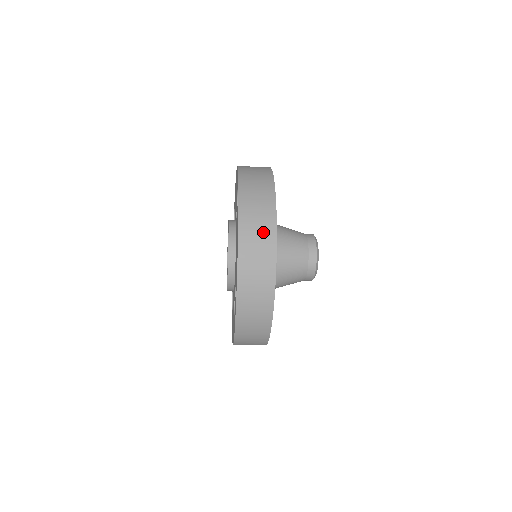
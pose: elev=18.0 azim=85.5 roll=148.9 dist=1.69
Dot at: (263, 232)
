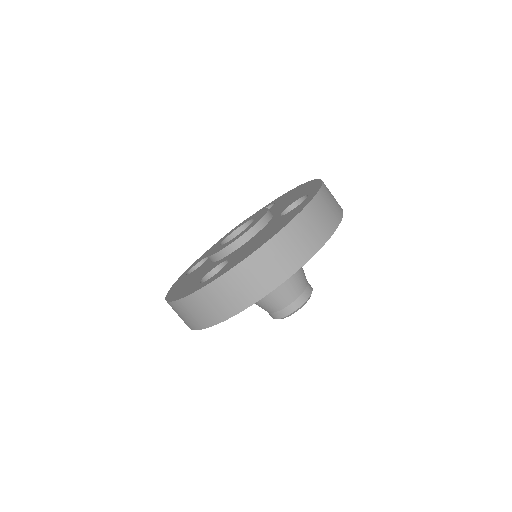
Dot at: occluded
